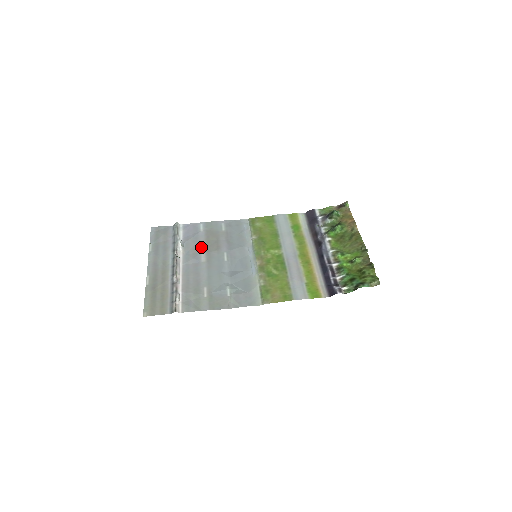
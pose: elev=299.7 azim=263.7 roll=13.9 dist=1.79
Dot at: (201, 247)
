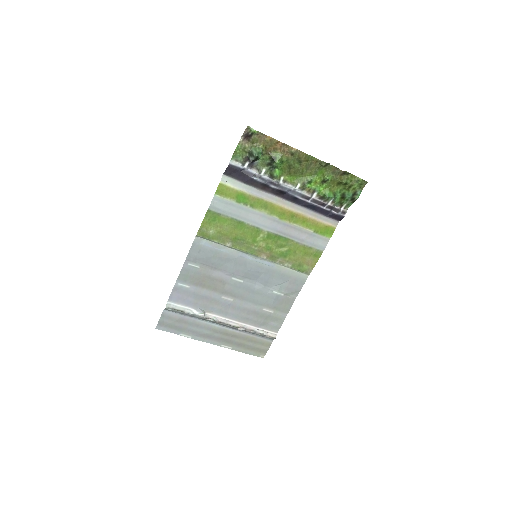
Dot at: (212, 296)
